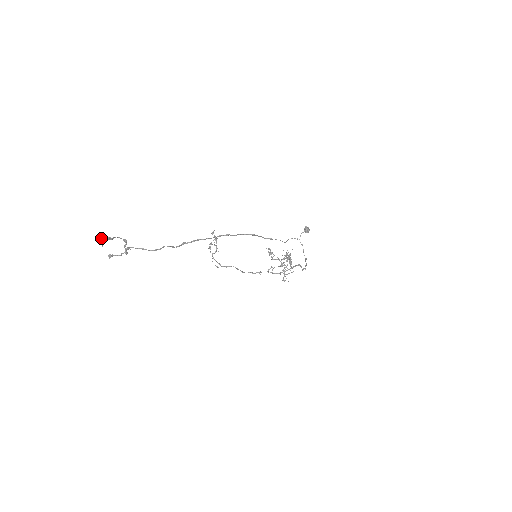
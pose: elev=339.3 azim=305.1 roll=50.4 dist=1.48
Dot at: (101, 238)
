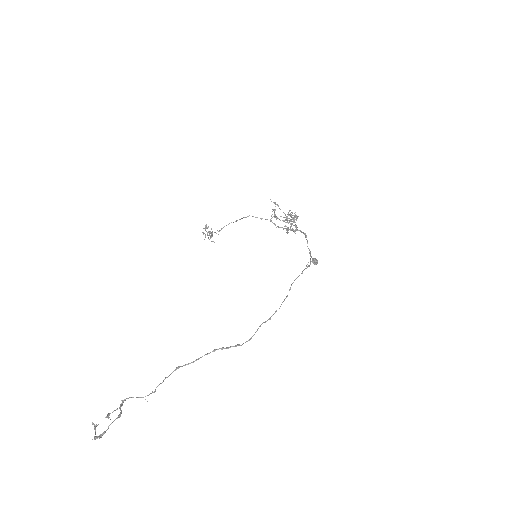
Dot at: (97, 438)
